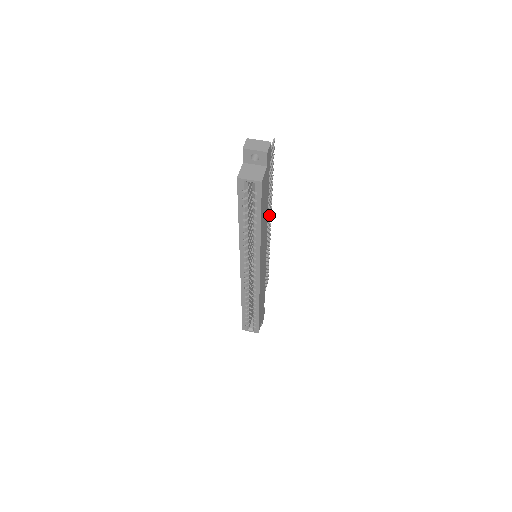
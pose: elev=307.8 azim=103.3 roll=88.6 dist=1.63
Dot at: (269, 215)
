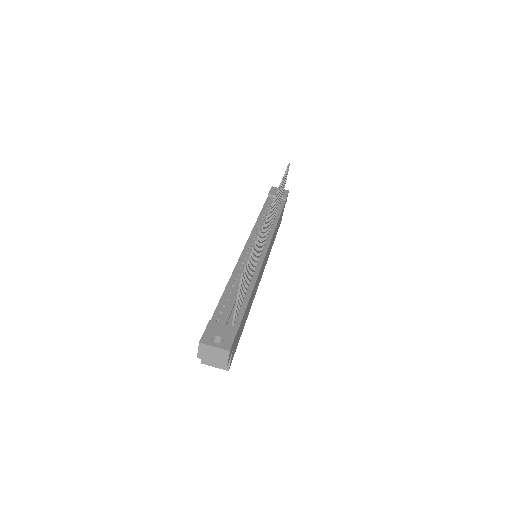
Dot at: (264, 230)
